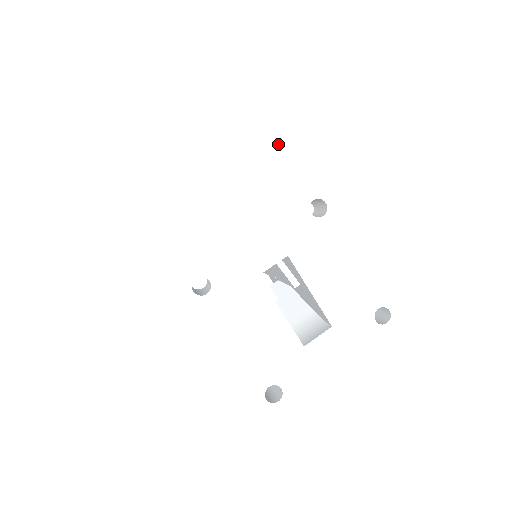
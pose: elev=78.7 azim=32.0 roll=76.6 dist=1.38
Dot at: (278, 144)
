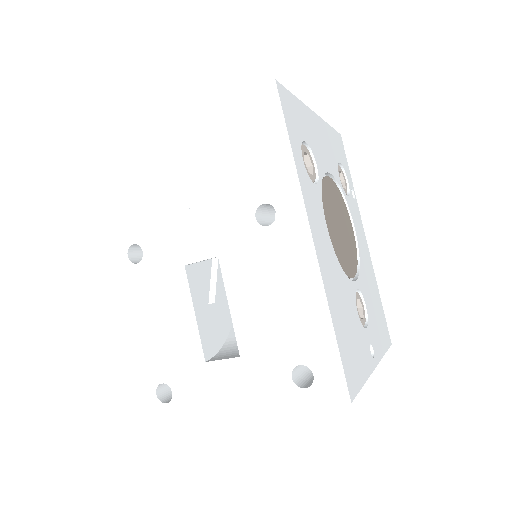
Dot at: (244, 129)
